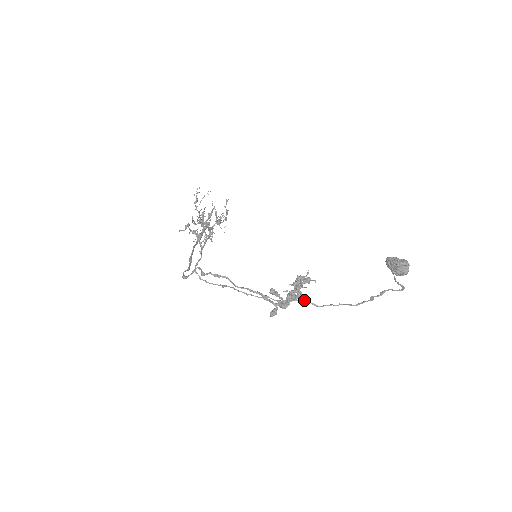
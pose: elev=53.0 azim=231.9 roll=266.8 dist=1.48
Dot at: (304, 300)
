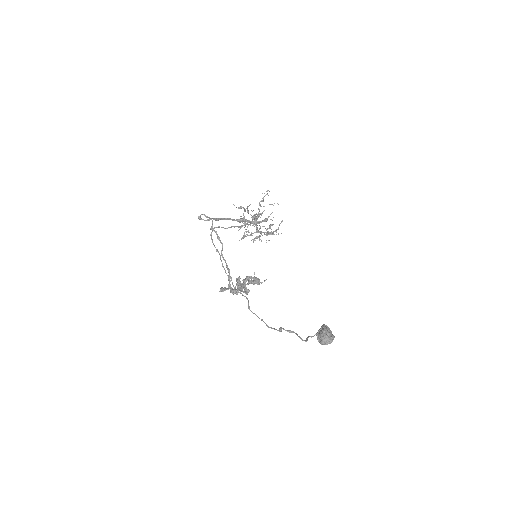
Dot at: (247, 299)
